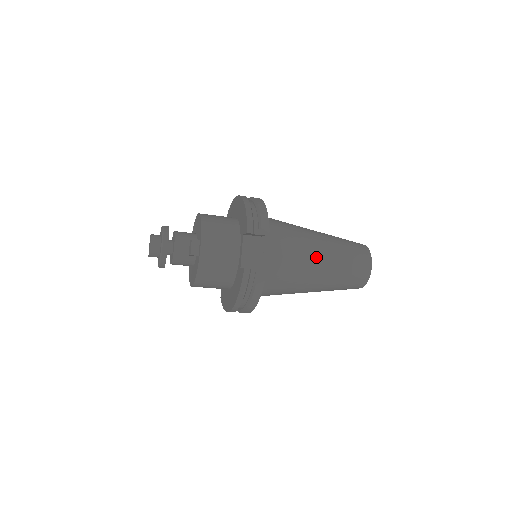
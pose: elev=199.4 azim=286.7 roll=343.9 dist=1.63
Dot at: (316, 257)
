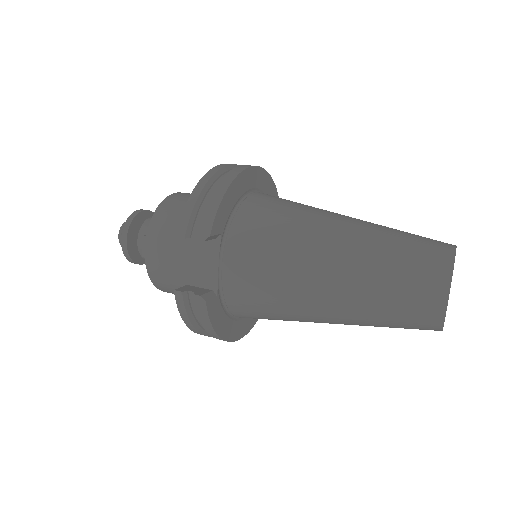
Dot at: (317, 275)
